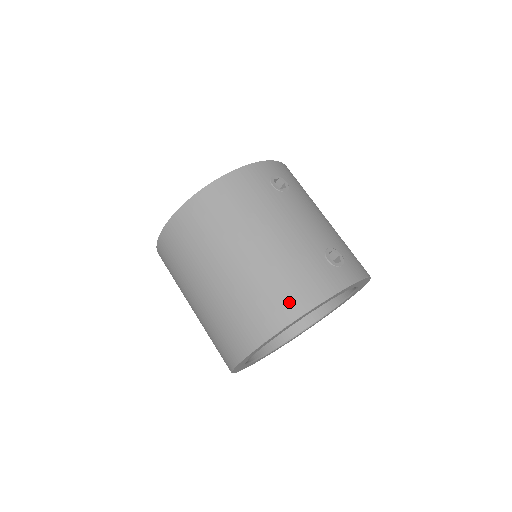
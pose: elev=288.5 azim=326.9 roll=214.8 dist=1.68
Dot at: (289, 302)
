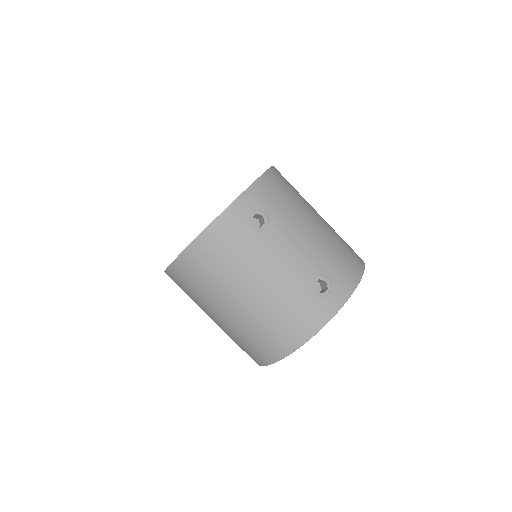
Dot at: (285, 340)
